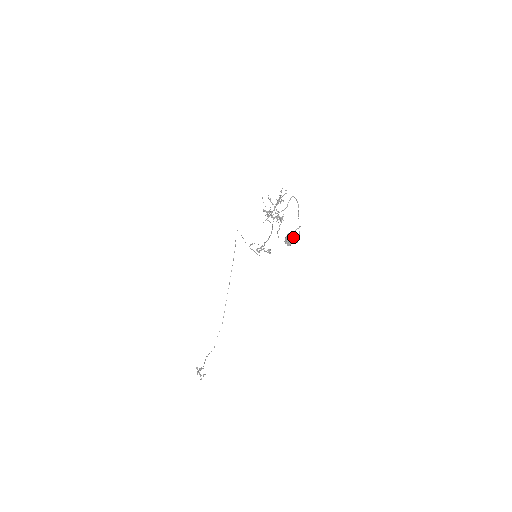
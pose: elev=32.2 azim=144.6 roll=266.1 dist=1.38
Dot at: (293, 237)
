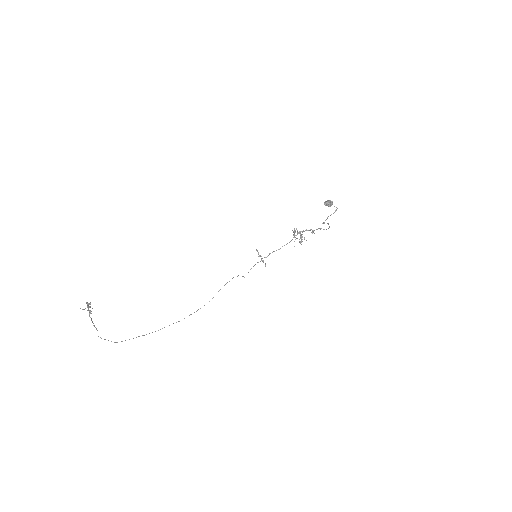
Dot at: (332, 203)
